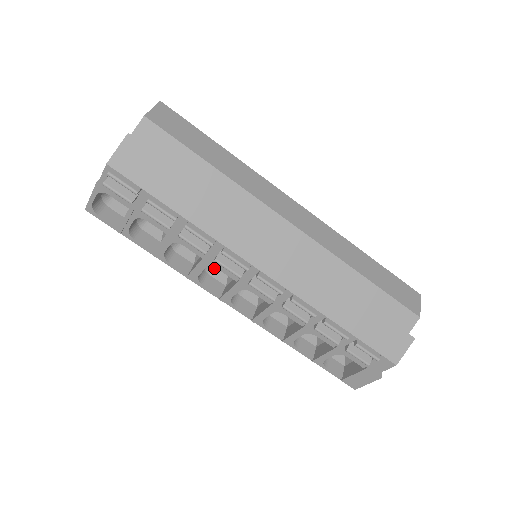
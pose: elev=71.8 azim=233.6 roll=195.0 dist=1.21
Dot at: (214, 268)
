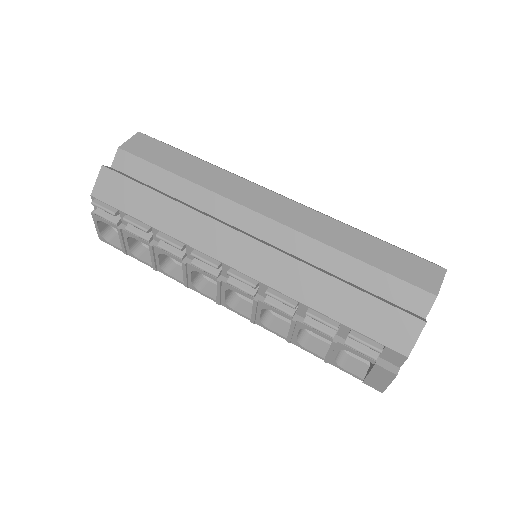
Dot at: occluded
